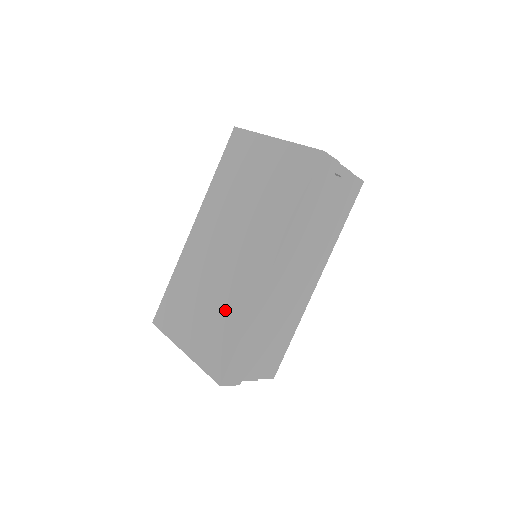
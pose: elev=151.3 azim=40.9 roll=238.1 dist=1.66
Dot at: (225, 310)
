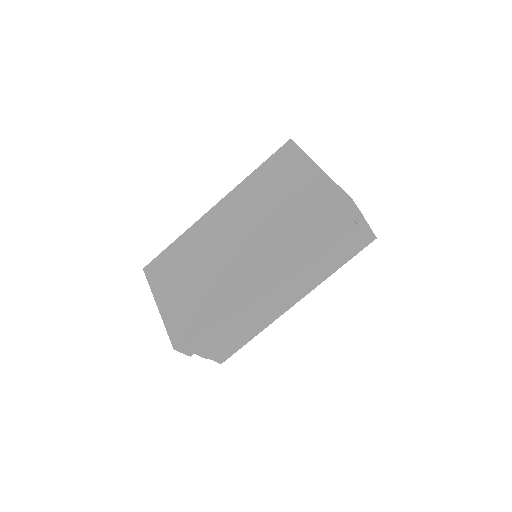
Dot at: (208, 290)
